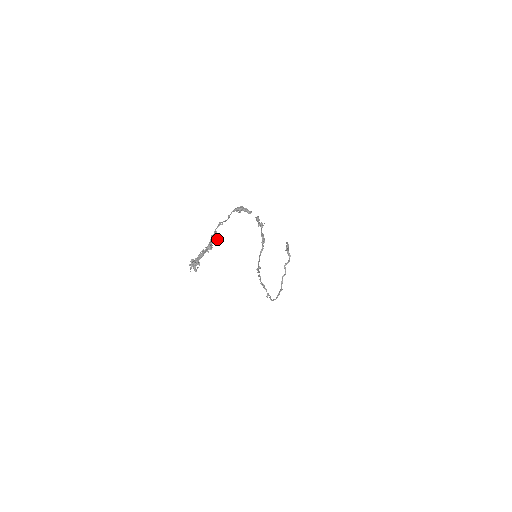
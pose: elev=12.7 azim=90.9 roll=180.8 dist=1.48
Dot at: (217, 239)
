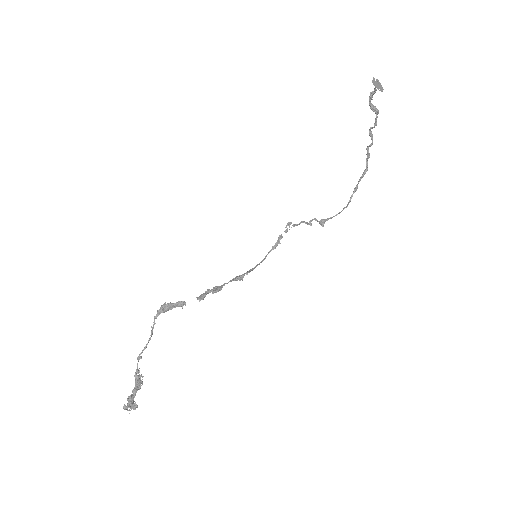
Dot at: (142, 377)
